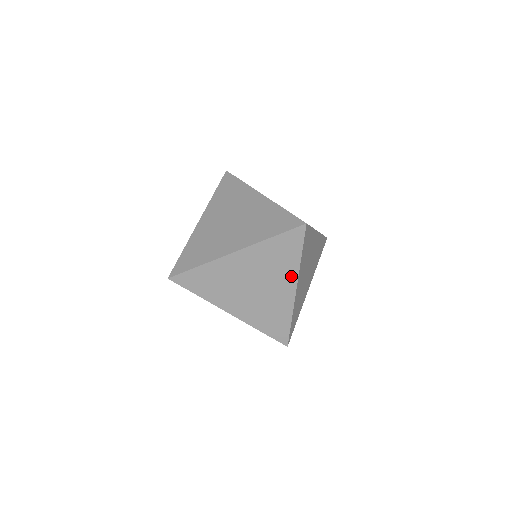
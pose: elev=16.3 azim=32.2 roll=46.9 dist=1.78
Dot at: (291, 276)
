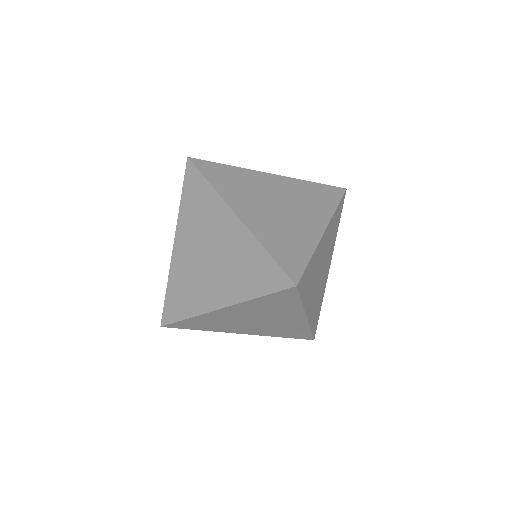
Dot at: (221, 209)
